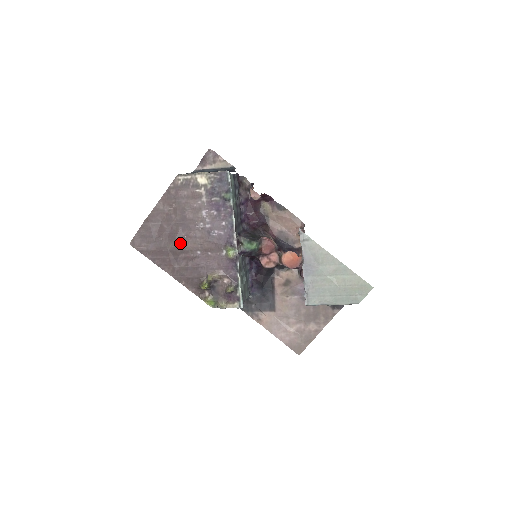
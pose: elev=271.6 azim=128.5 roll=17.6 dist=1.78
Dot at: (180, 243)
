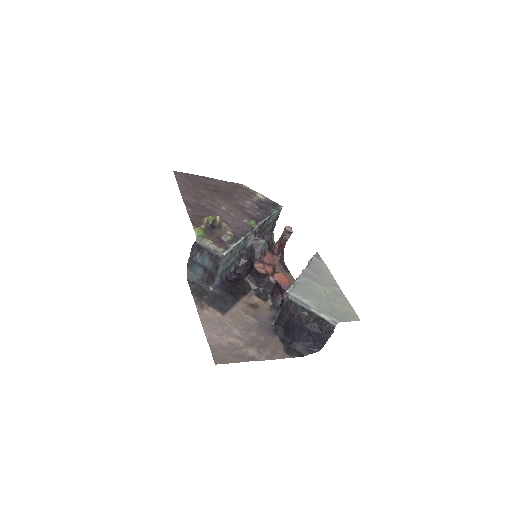
Dot at: (214, 196)
